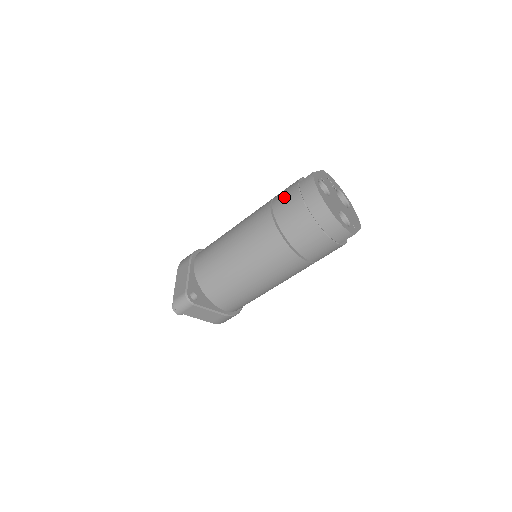
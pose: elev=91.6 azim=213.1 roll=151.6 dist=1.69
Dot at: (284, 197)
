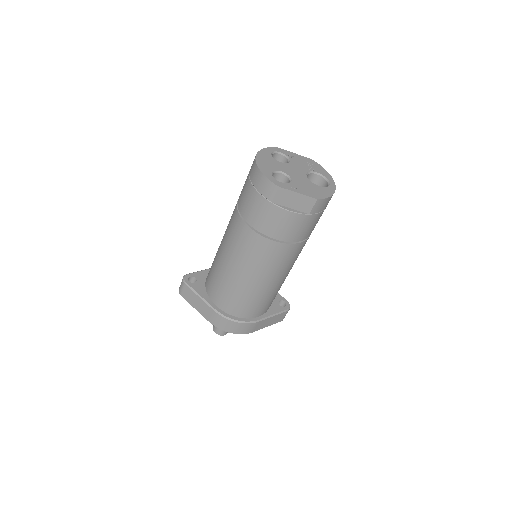
Dot at: occluded
